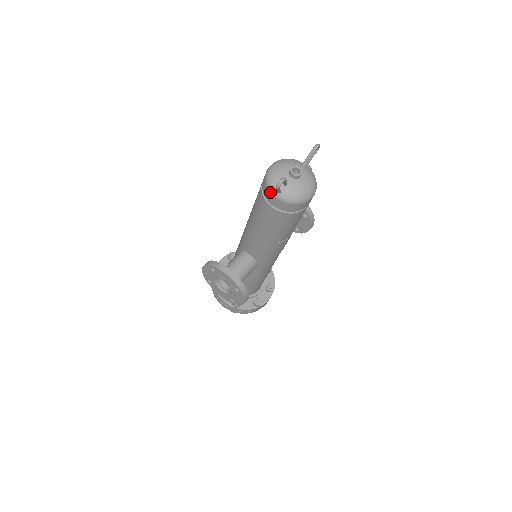
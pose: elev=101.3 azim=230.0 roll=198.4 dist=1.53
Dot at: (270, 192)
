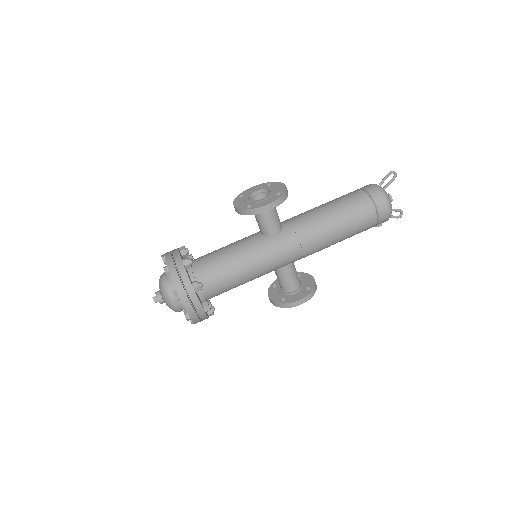
Dot at: (372, 184)
